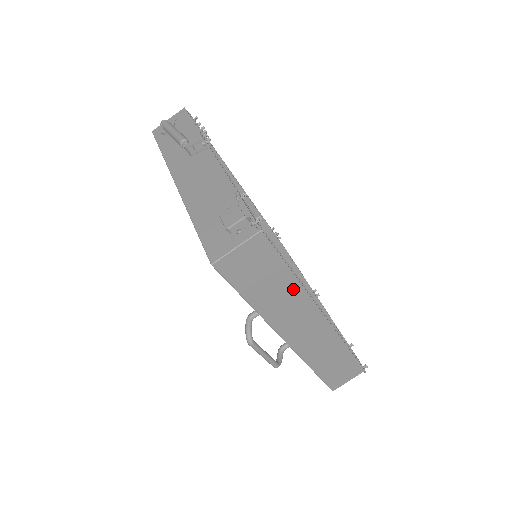
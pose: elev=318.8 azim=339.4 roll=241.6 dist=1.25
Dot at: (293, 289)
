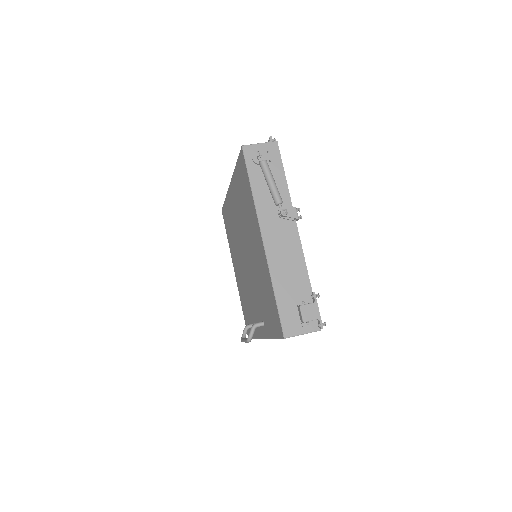
Dot at: occluded
